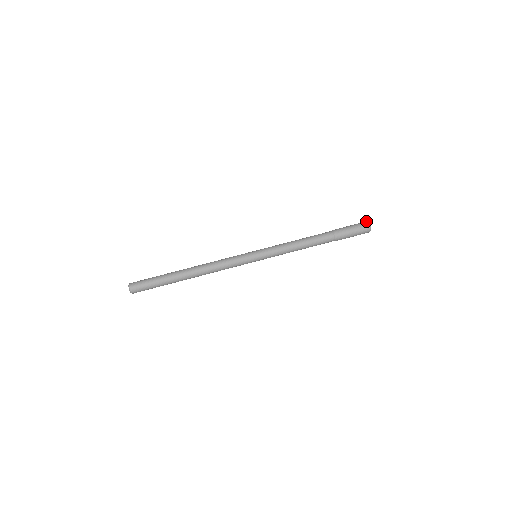
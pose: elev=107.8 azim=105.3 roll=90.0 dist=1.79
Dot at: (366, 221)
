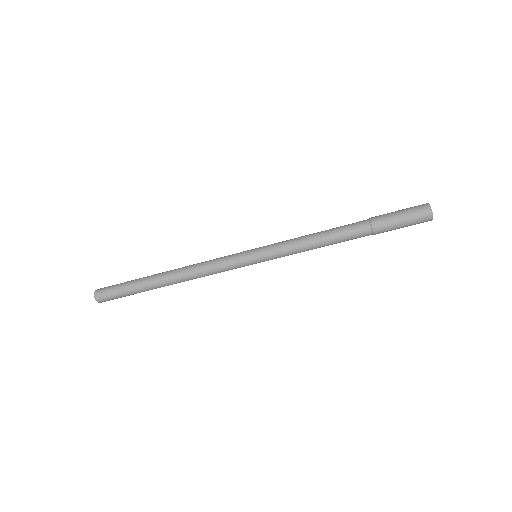
Dot at: (430, 212)
